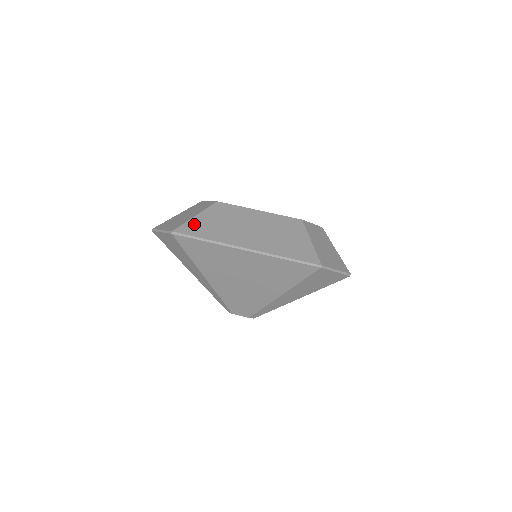
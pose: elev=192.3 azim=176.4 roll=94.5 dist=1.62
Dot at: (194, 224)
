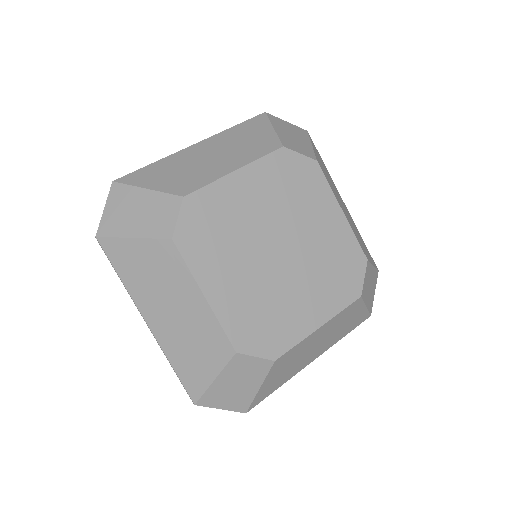
Dot at: (122, 248)
